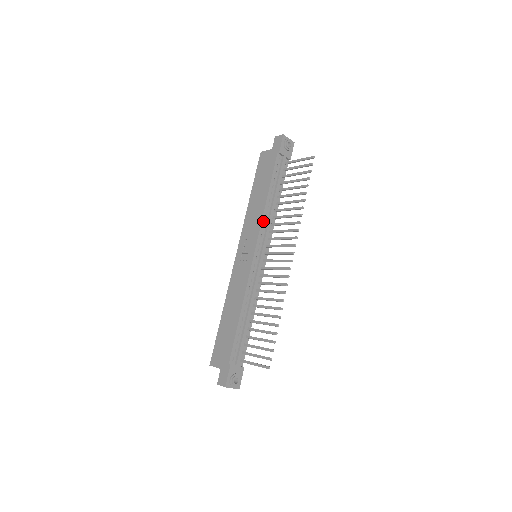
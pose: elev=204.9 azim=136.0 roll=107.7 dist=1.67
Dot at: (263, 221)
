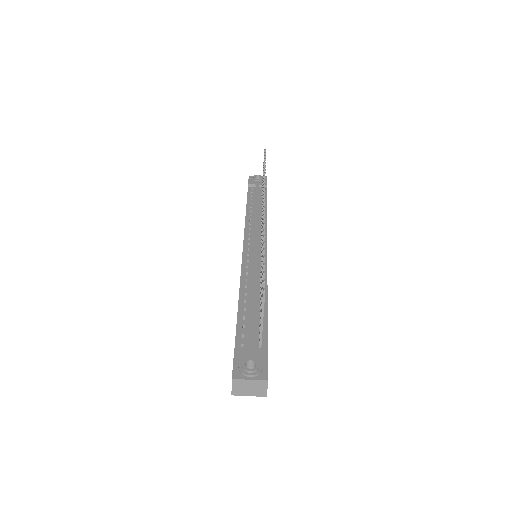
Dot at: (247, 225)
